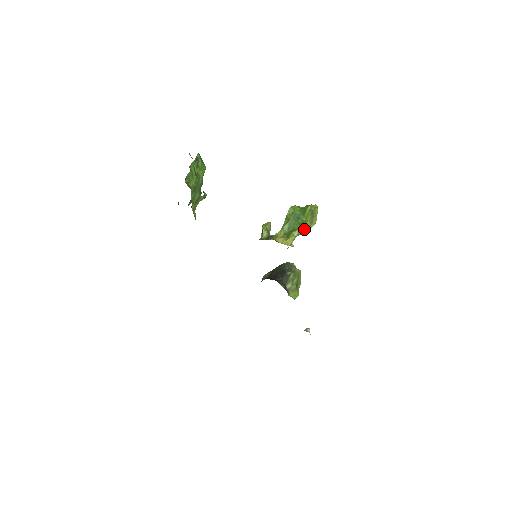
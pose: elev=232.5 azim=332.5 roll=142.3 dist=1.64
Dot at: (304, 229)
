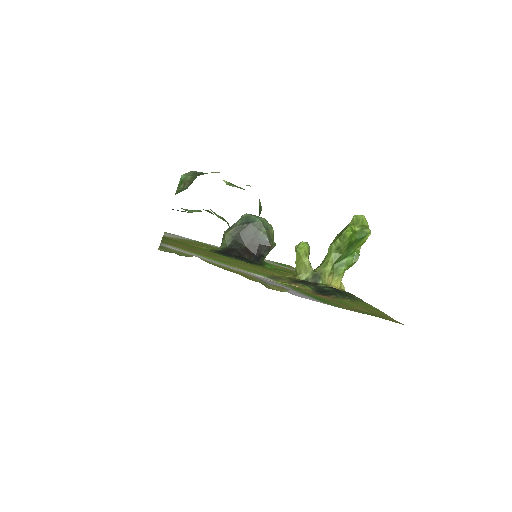
Dot at: (355, 260)
